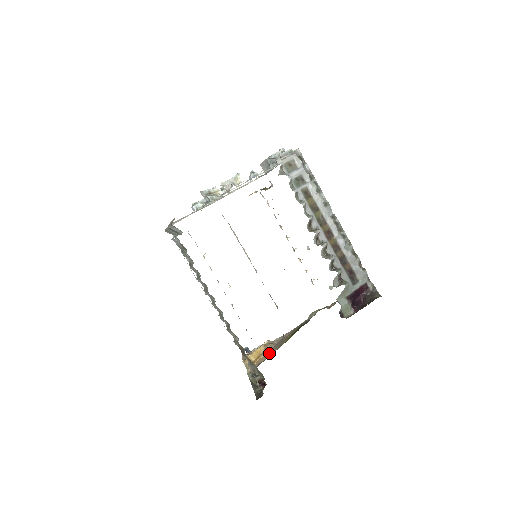
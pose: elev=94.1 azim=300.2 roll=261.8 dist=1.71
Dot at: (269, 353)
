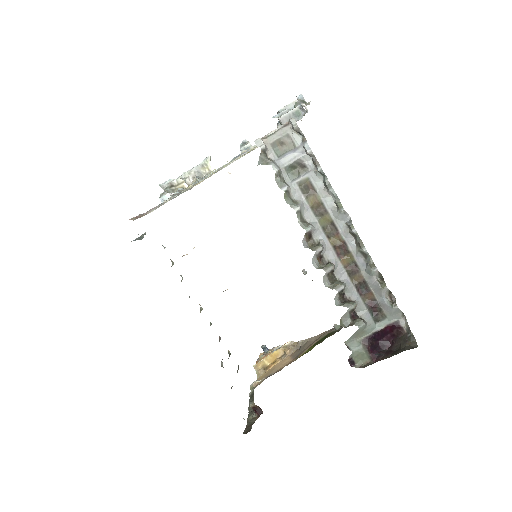
Dot at: (285, 361)
